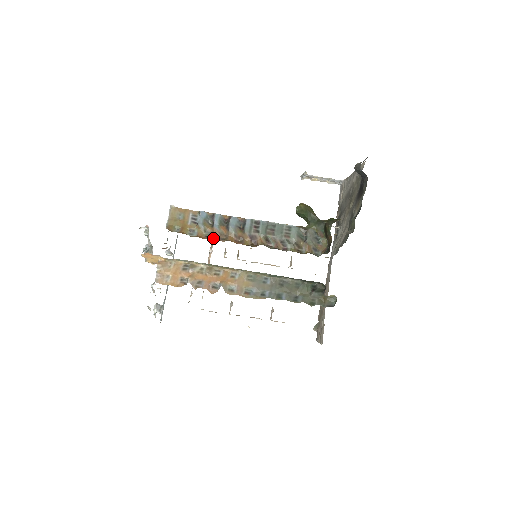
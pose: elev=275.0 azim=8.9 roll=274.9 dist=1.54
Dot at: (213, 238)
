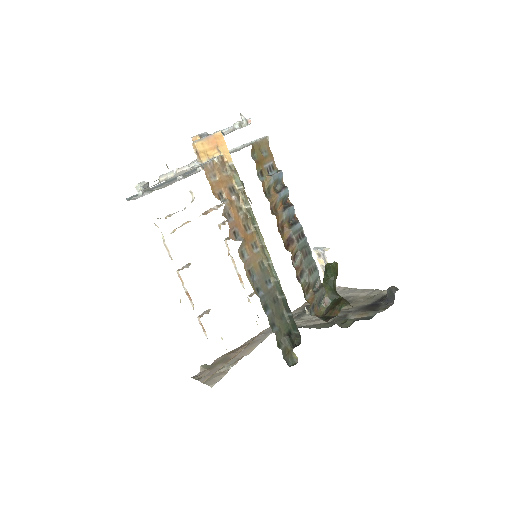
Dot at: (269, 200)
